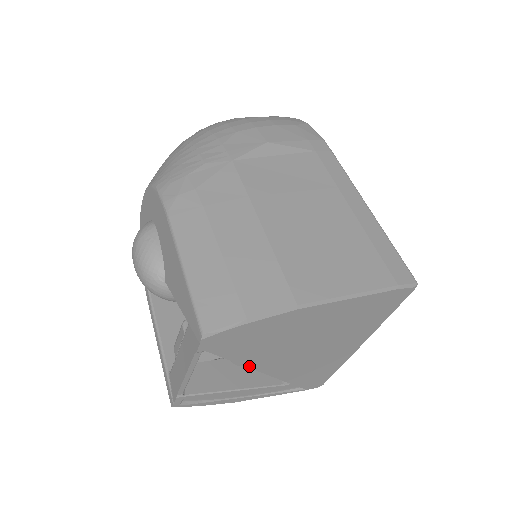
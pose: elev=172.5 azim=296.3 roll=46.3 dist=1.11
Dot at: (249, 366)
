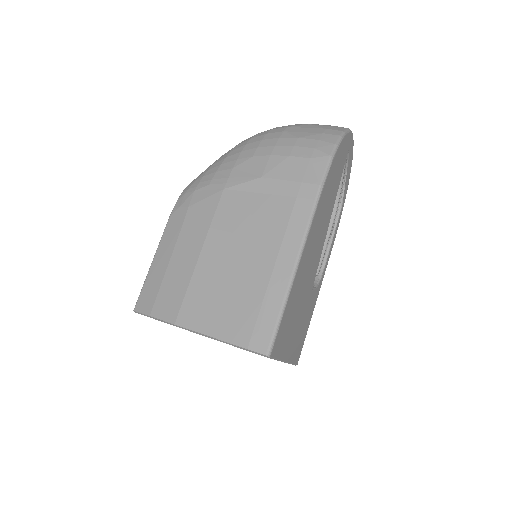
Dot at: occluded
